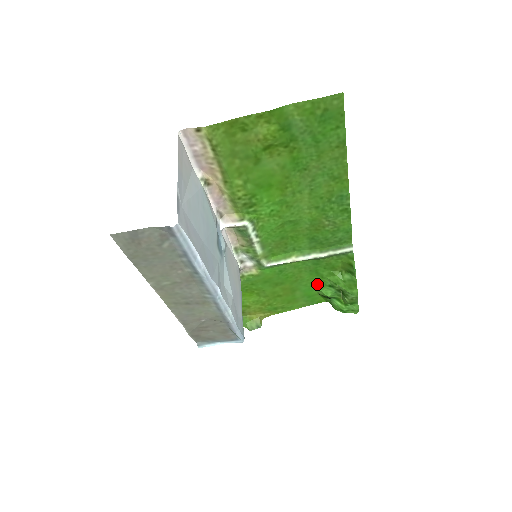
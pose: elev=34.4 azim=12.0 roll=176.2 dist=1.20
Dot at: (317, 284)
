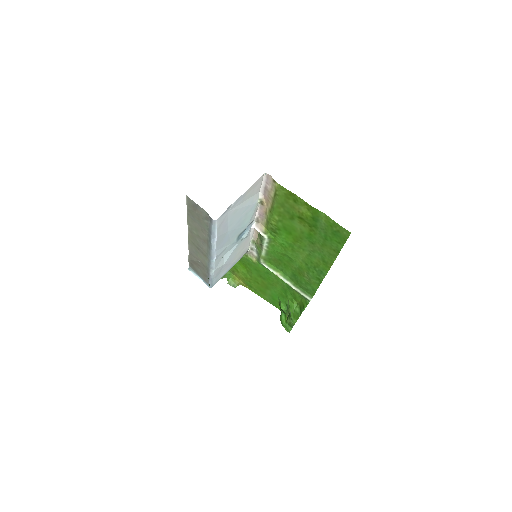
Dot at: (282, 297)
